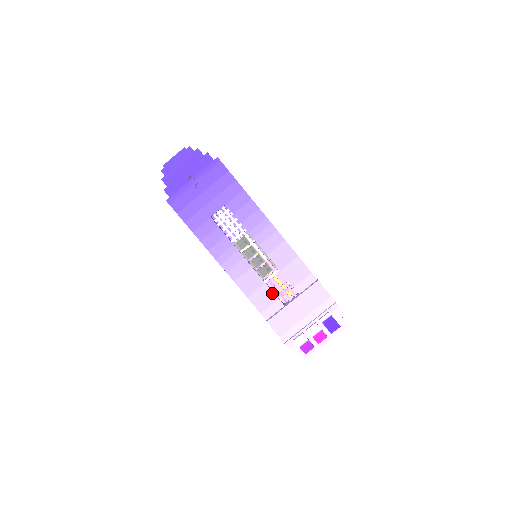
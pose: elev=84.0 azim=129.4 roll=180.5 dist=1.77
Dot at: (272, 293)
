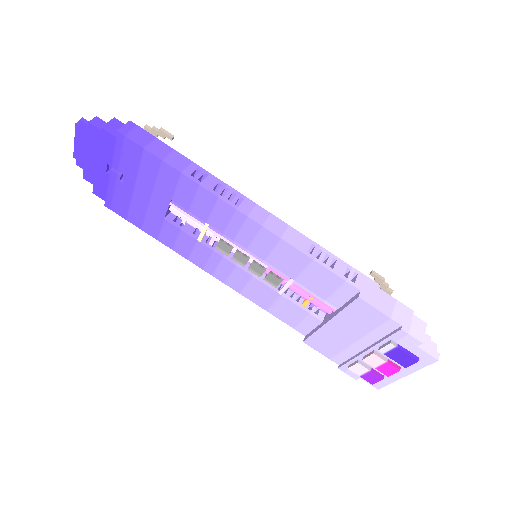
Dot at: (297, 307)
